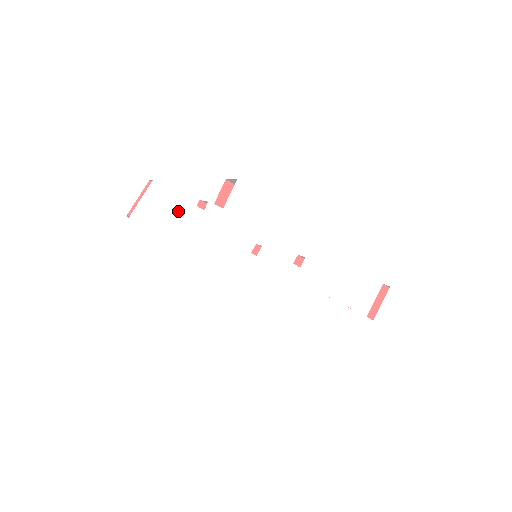
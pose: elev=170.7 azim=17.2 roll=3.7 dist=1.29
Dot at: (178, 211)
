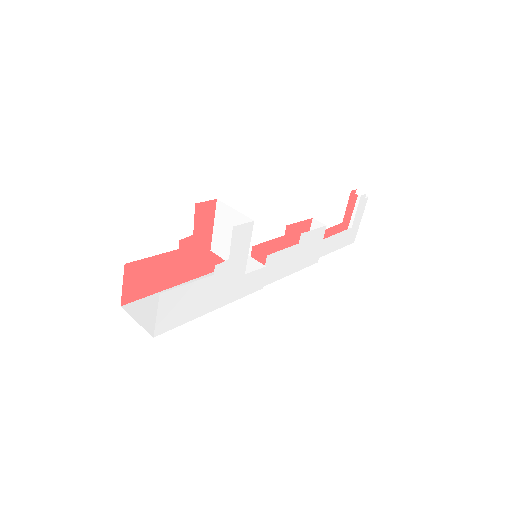
Dot at: (192, 295)
